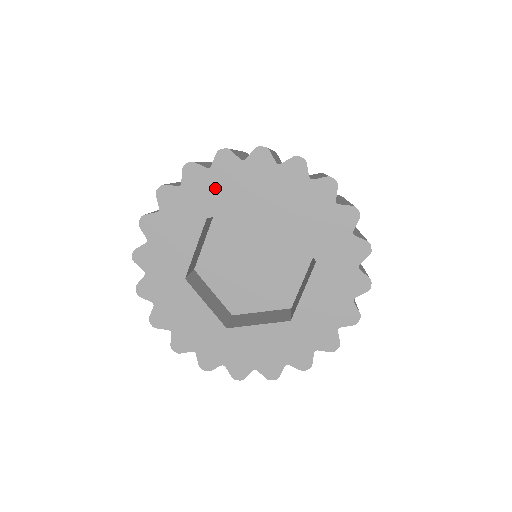
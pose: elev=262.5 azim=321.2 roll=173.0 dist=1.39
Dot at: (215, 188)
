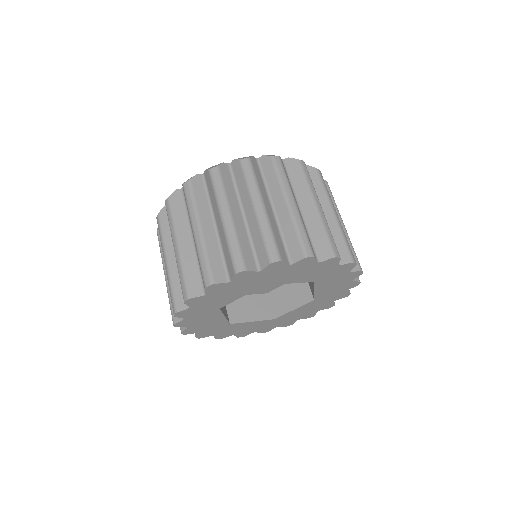
Dot at: (285, 273)
